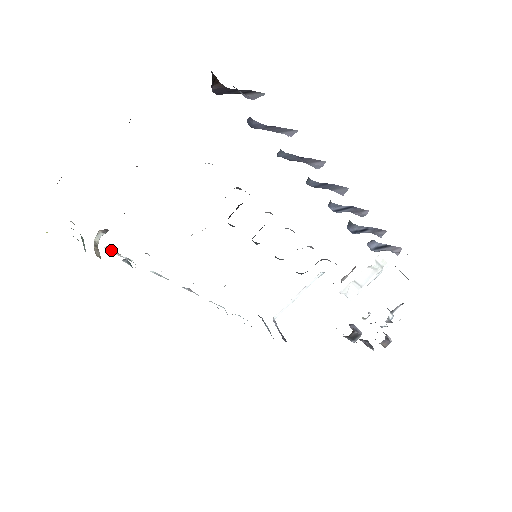
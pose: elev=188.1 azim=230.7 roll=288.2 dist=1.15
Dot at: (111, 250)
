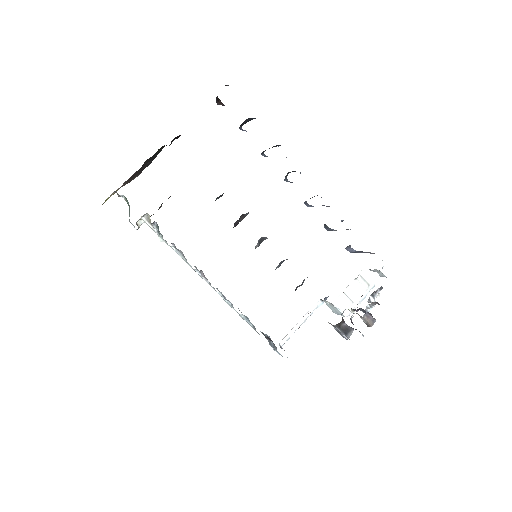
Dot at: (147, 221)
